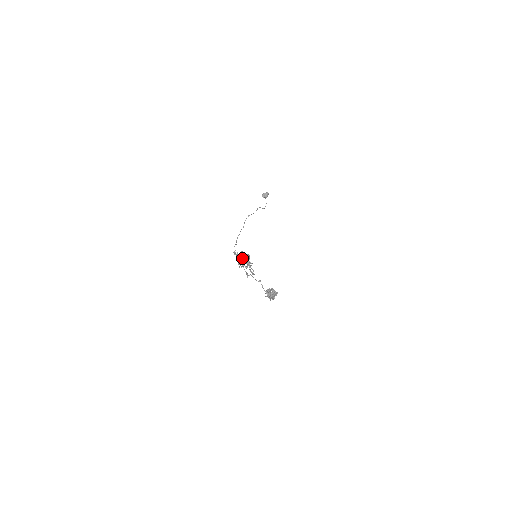
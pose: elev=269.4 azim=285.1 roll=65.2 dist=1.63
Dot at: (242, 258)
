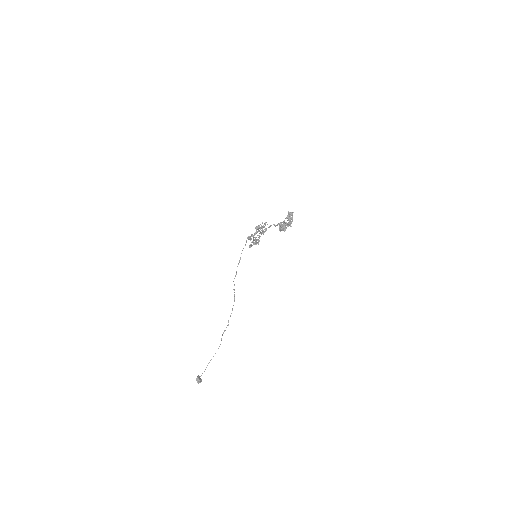
Dot at: occluded
